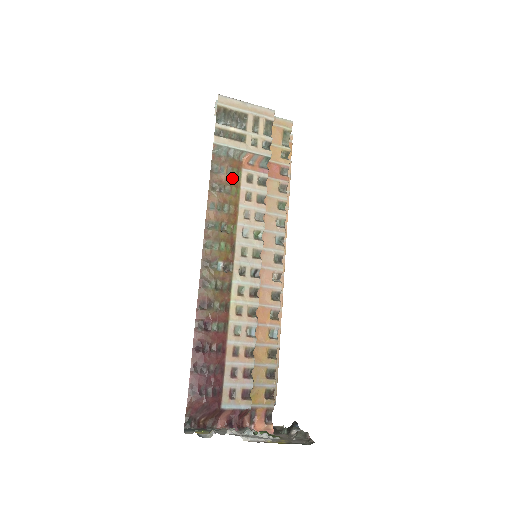
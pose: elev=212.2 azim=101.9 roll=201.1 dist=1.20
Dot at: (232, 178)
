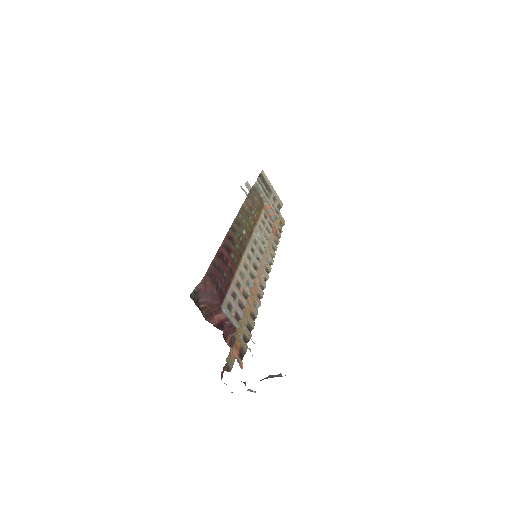
Dot at: (259, 205)
